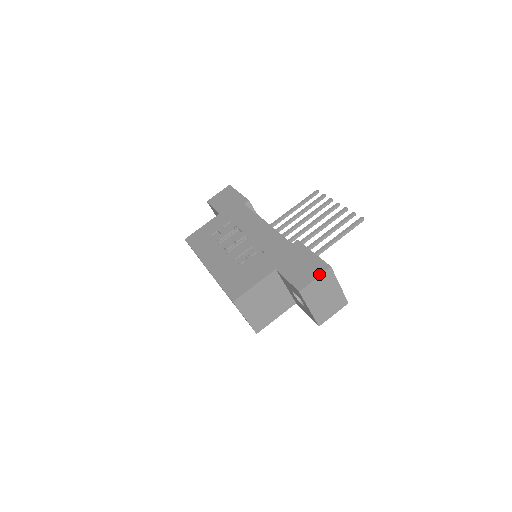
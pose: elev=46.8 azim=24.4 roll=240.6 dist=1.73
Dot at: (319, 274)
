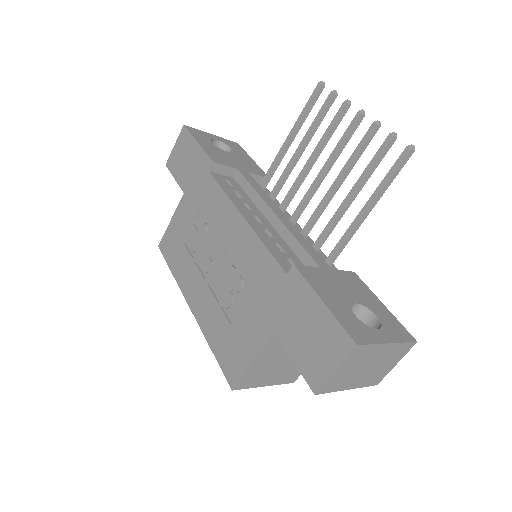
Dot at: (339, 360)
